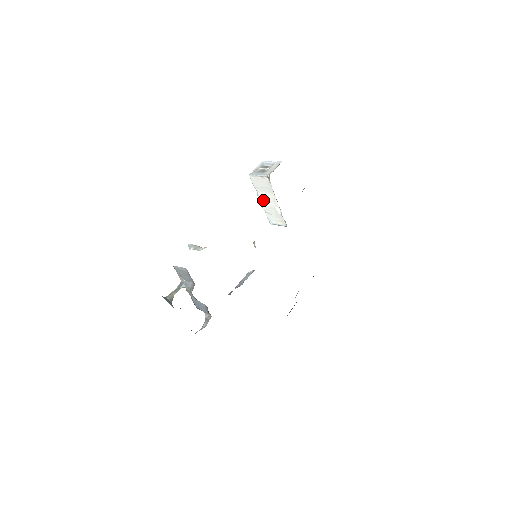
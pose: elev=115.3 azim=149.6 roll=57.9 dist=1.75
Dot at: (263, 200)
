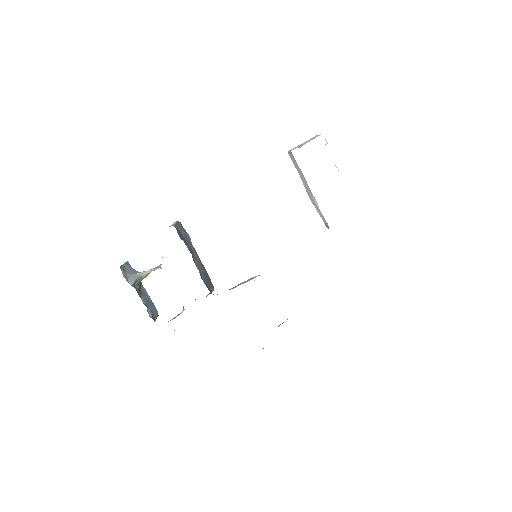
Dot at: (306, 188)
